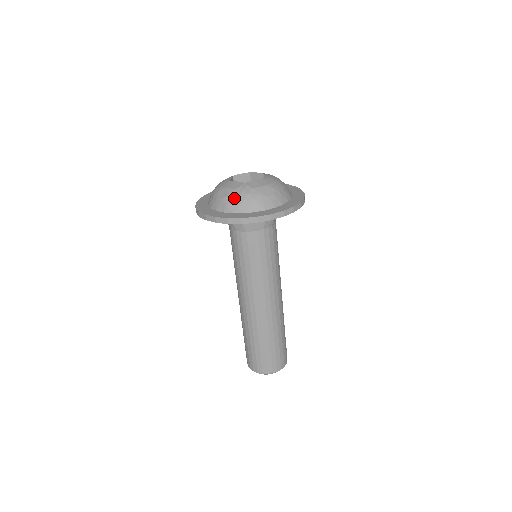
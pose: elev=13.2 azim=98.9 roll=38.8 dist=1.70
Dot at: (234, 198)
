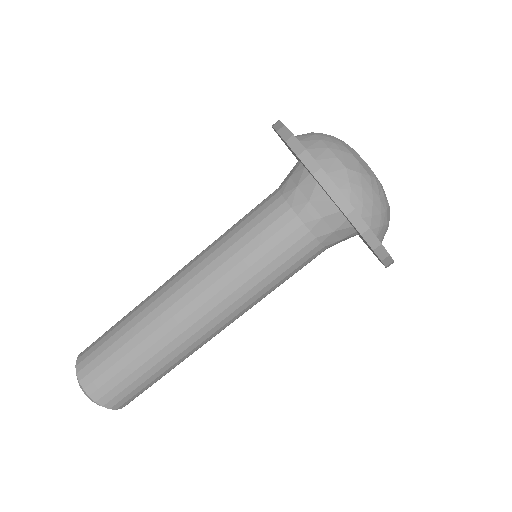
Dot at: (365, 186)
